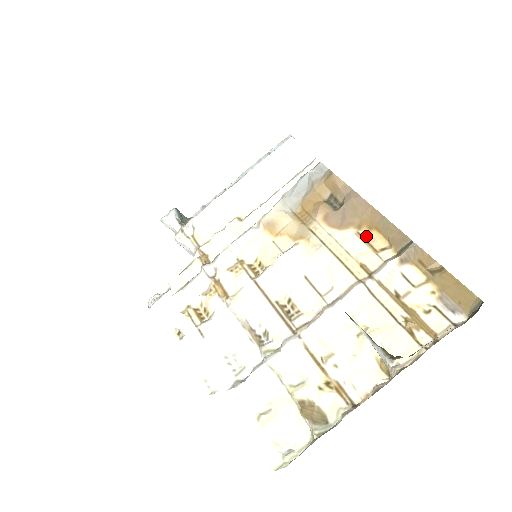
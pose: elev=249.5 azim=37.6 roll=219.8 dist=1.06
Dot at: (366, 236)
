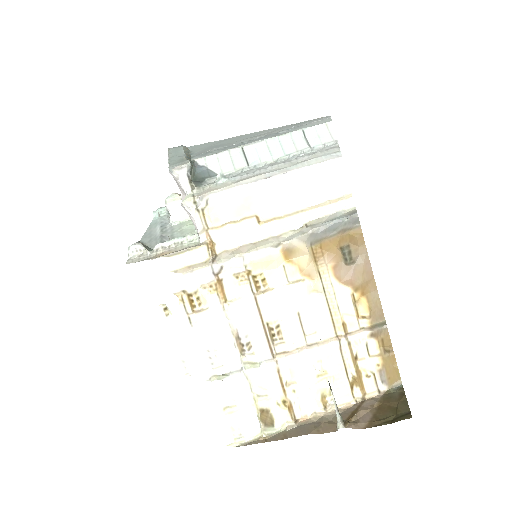
Dot at: (357, 300)
